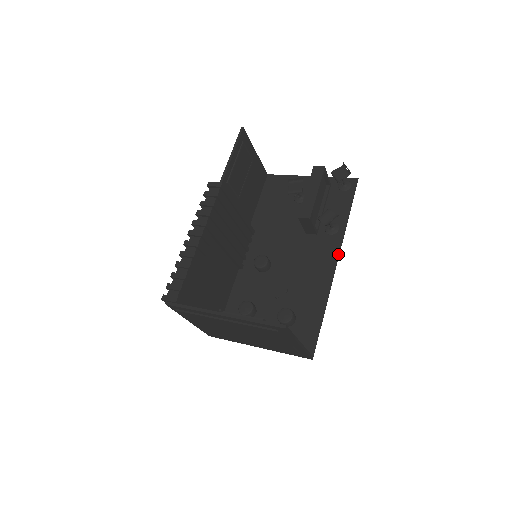
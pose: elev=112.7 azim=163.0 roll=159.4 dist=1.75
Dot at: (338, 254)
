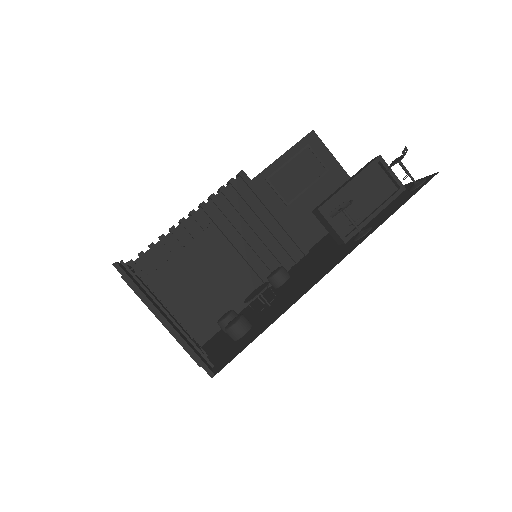
Dot at: (340, 260)
